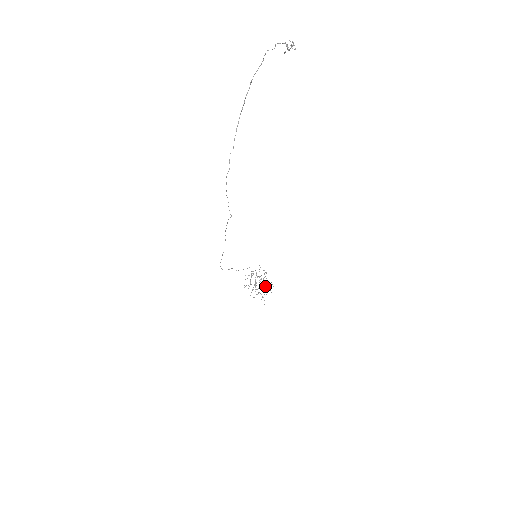
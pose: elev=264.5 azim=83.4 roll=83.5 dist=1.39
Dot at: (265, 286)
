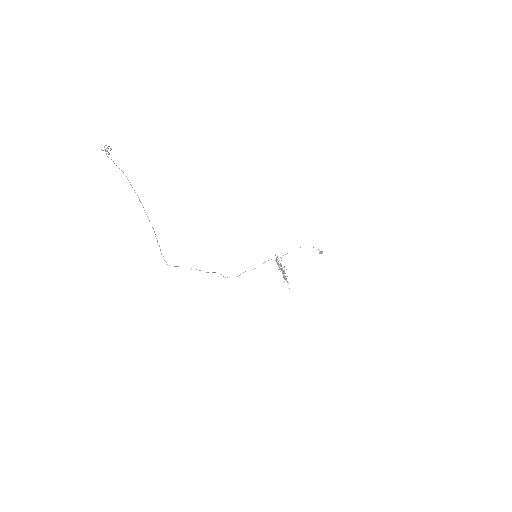
Dot at: (283, 273)
